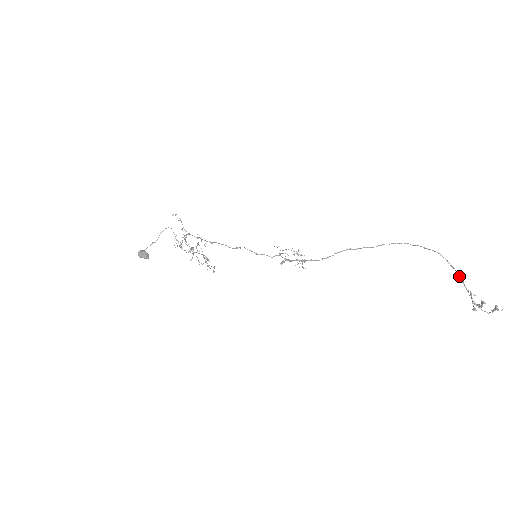
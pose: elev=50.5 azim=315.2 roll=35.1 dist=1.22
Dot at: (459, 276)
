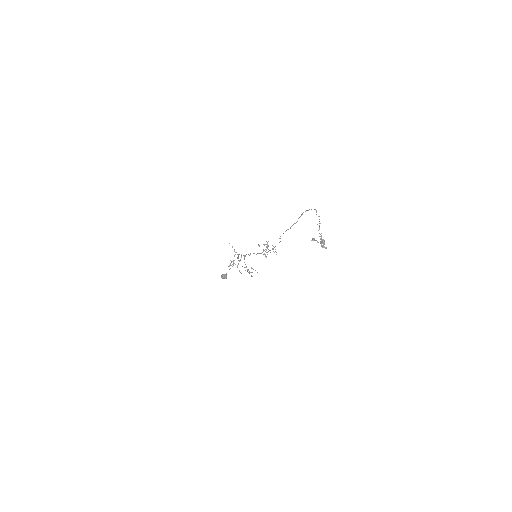
Dot at: (319, 223)
